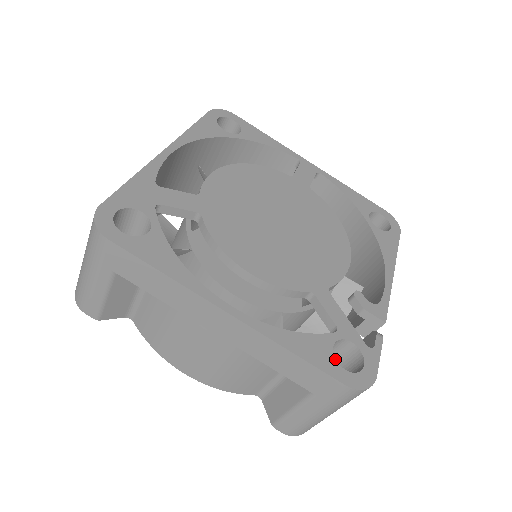
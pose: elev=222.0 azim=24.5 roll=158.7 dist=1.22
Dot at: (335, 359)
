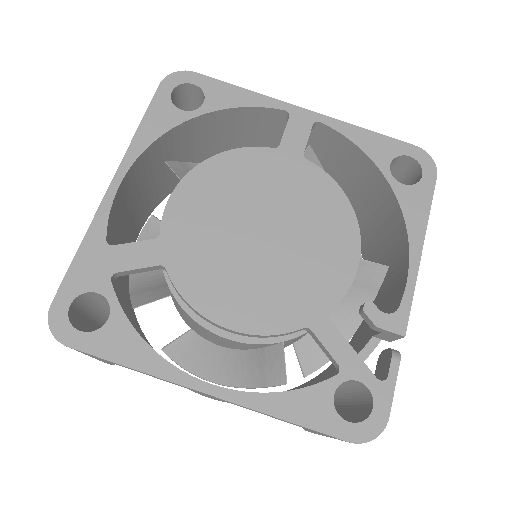
Dot at: (336, 412)
